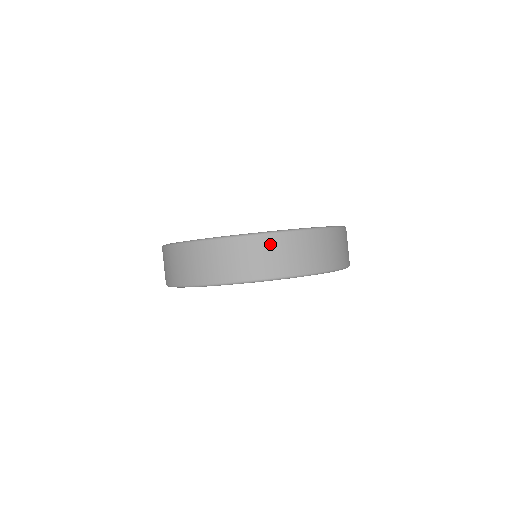
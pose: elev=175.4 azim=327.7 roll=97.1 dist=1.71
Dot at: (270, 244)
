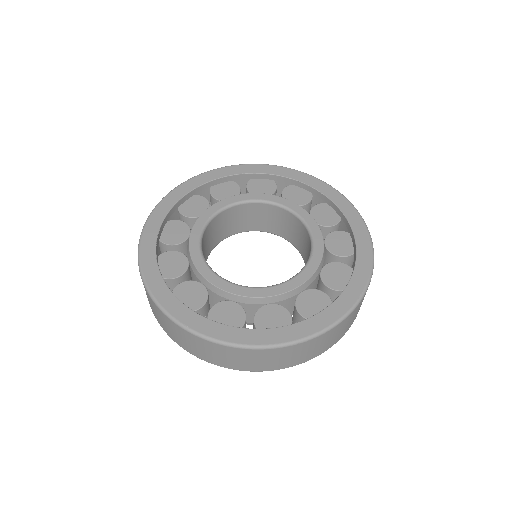
Dot at: (228, 352)
